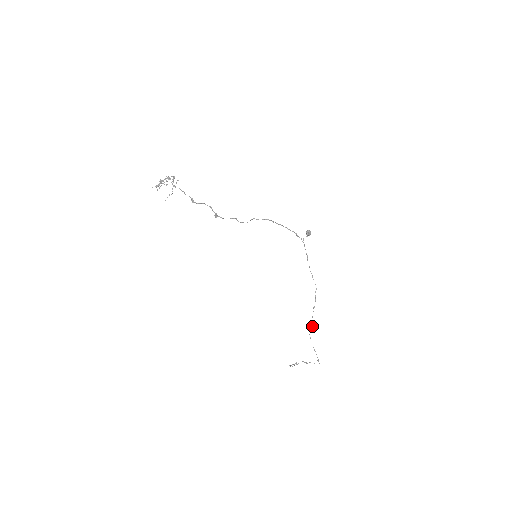
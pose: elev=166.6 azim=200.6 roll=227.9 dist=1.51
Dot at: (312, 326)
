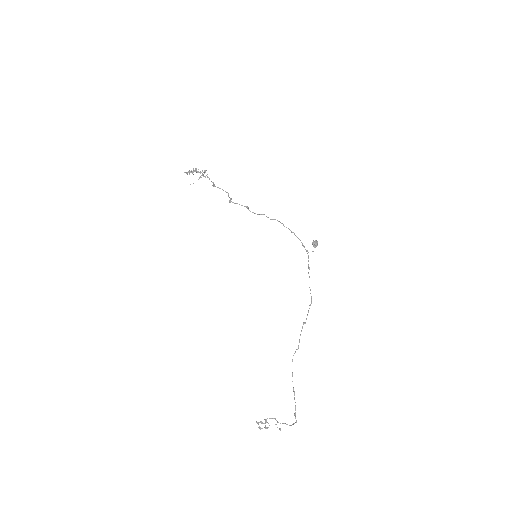
Dot at: (297, 349)
